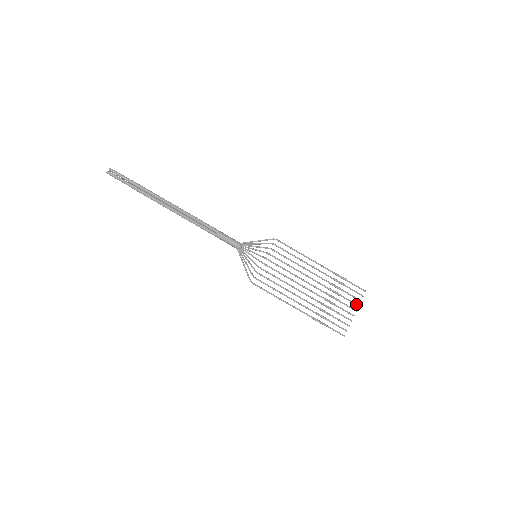
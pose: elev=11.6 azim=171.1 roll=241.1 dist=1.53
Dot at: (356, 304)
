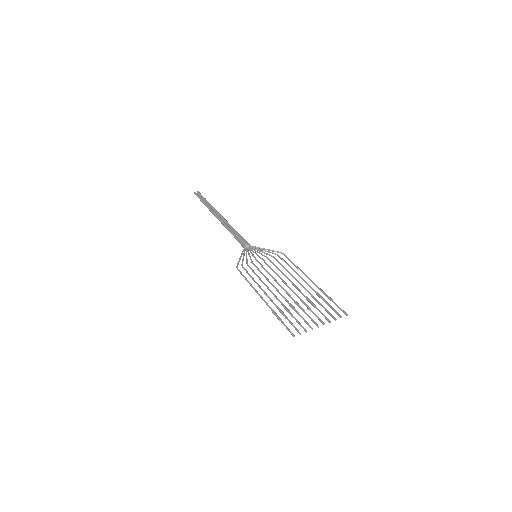
Dot at: (328, 319)
